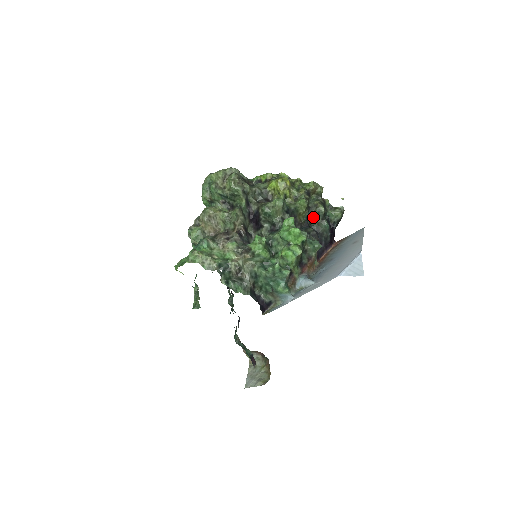
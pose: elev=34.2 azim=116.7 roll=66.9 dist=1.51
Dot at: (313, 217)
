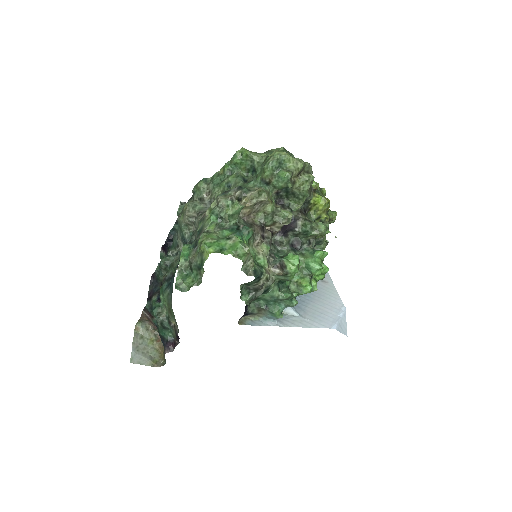
Dot at: occluded
